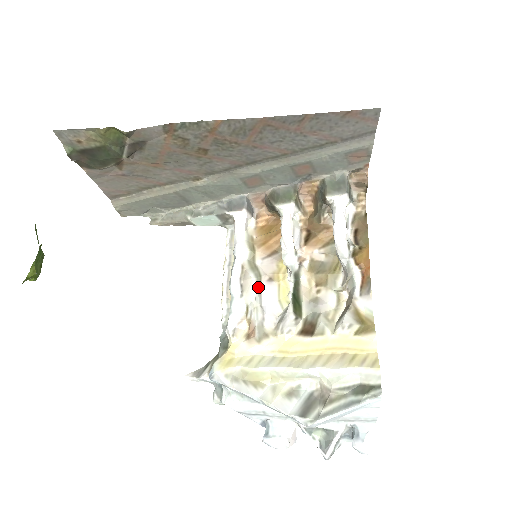
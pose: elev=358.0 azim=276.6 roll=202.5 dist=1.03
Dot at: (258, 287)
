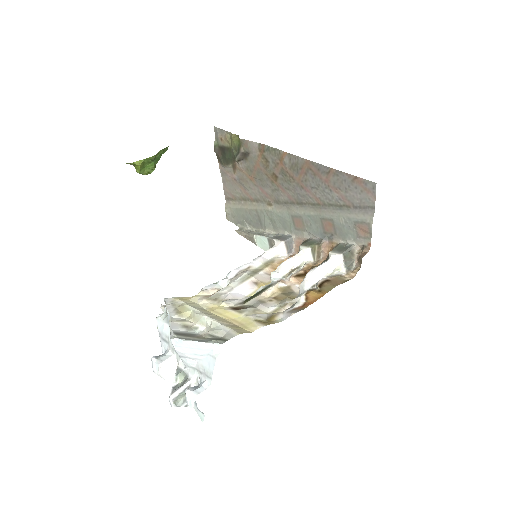
Dot at: (243, 279)
